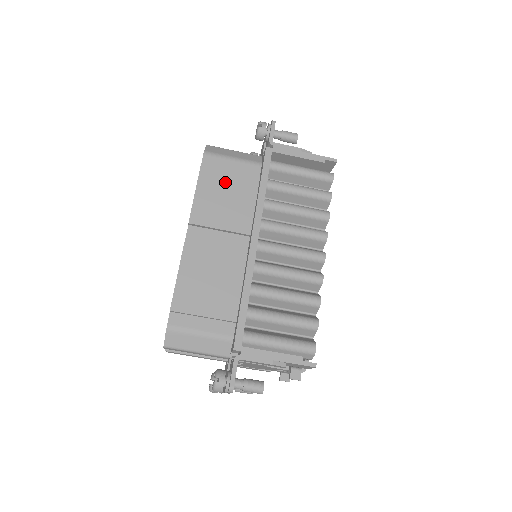
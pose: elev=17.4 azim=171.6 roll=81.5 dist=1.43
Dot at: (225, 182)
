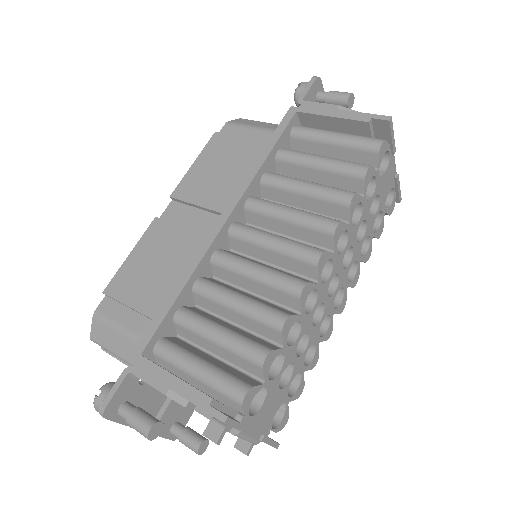
Dot at: (231, 152)
